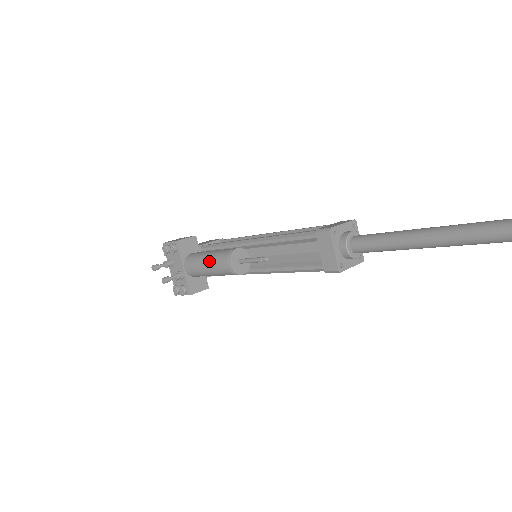
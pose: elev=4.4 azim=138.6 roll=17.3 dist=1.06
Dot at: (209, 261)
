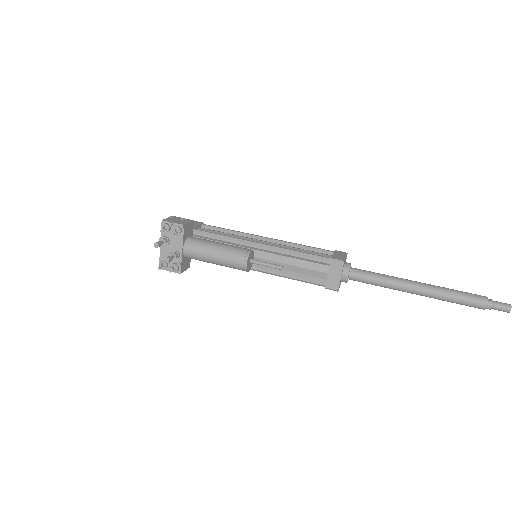
Dot at: (221, 254)
